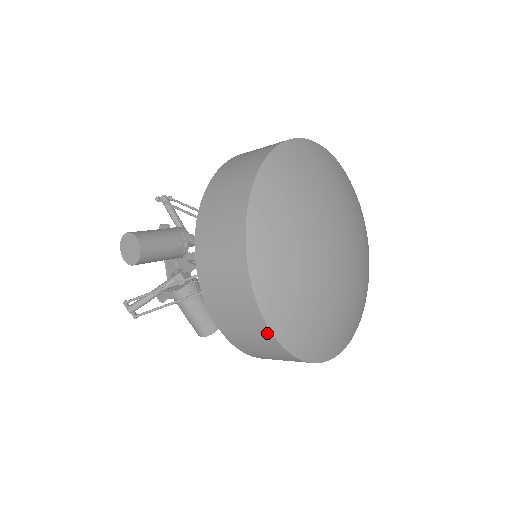
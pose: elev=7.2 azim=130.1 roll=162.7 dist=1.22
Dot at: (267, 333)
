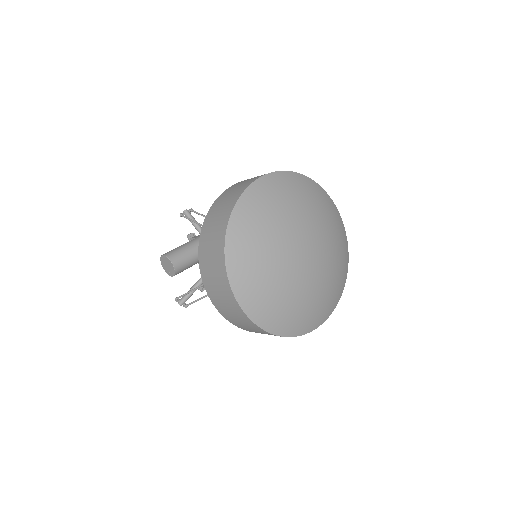
Dot at: (259, 328)
